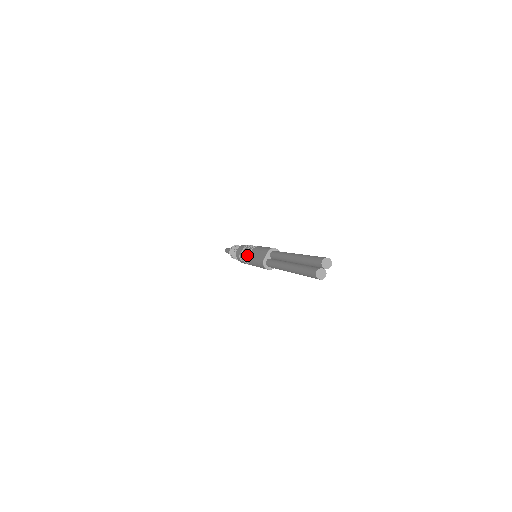
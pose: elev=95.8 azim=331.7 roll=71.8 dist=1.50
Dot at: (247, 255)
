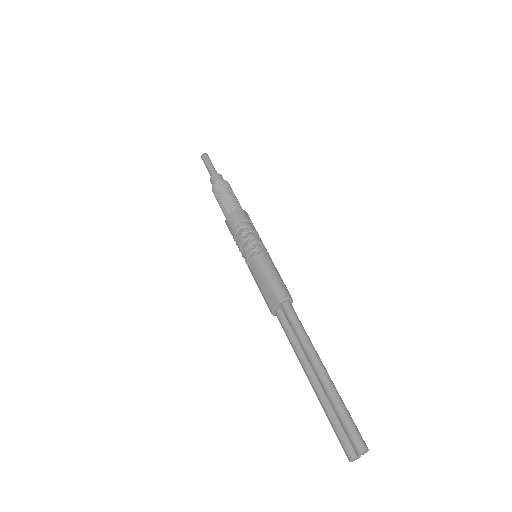
Dot at: (245, 259)
